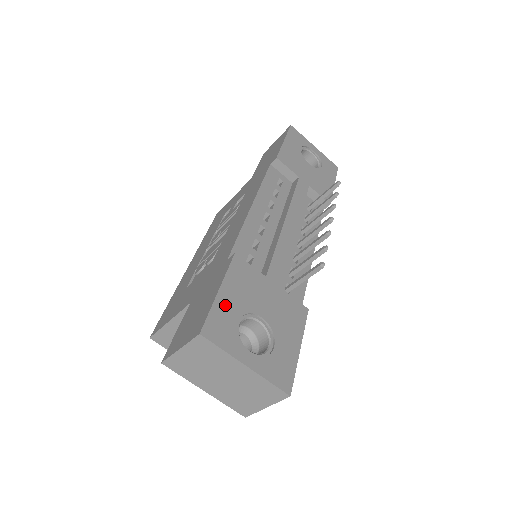
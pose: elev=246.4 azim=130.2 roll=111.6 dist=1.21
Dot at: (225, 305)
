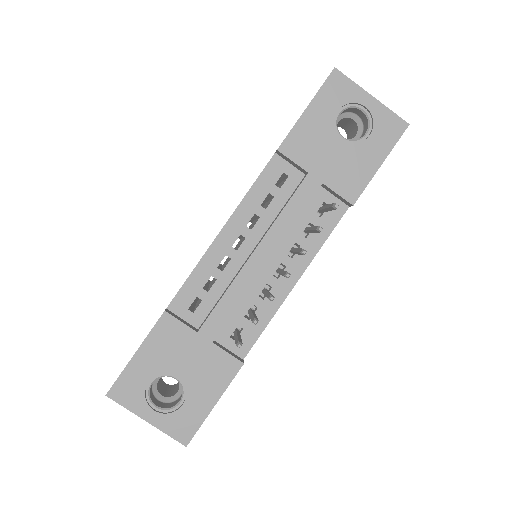
Dot at: (138, 368)
